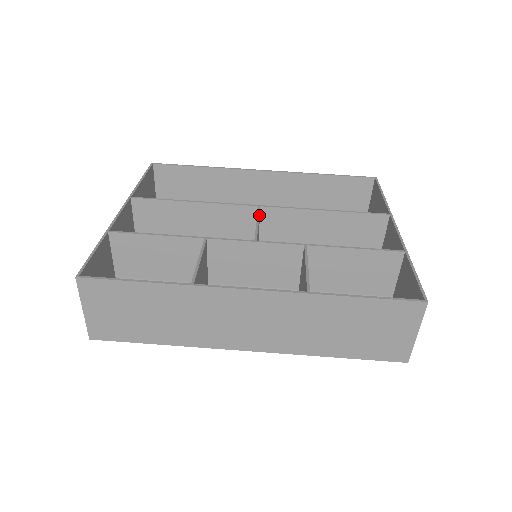
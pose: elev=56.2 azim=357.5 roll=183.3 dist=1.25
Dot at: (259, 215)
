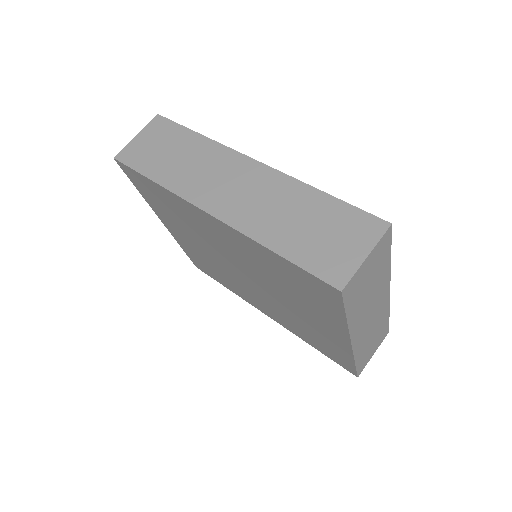
Dot at: occluded
